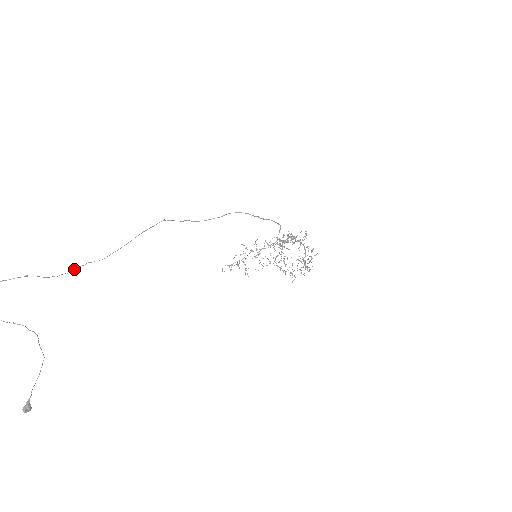
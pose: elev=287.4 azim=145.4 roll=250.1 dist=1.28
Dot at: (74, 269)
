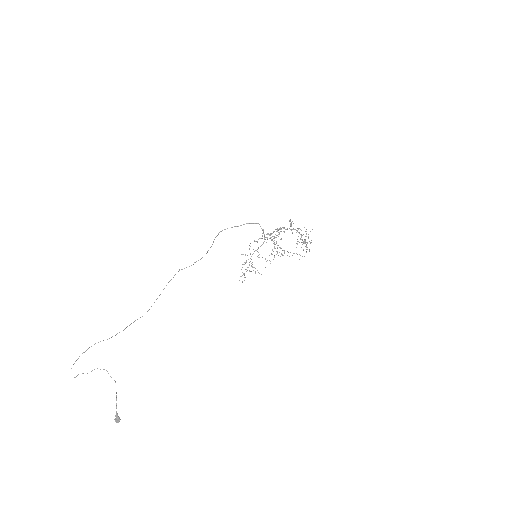
Dot at: (126, 327)
